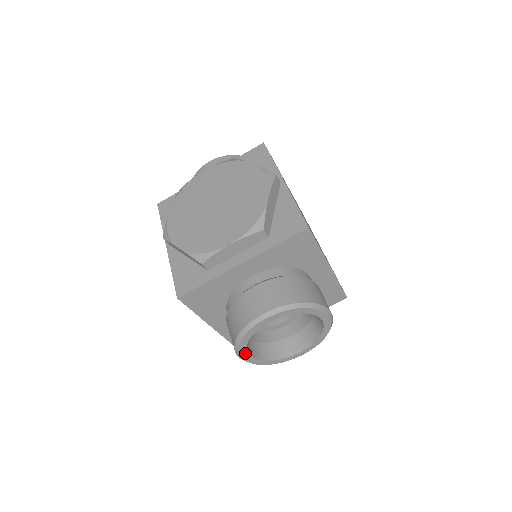
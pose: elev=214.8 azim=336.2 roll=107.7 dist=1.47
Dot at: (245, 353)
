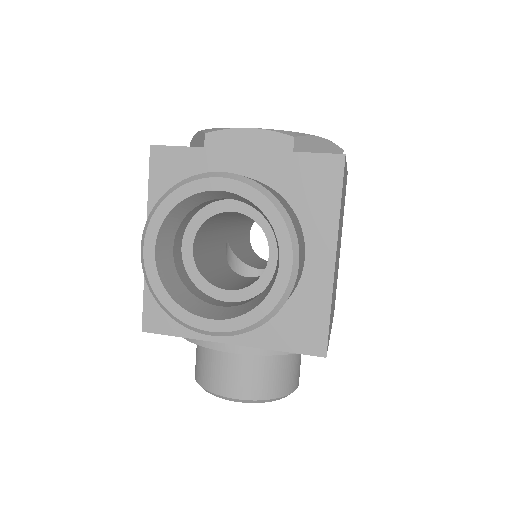
Dot at: (154, 235)
